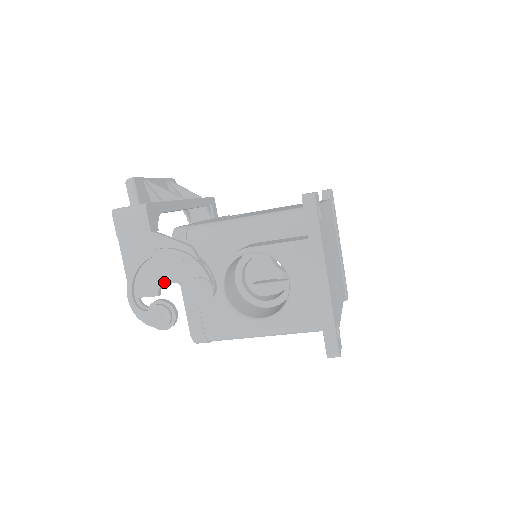
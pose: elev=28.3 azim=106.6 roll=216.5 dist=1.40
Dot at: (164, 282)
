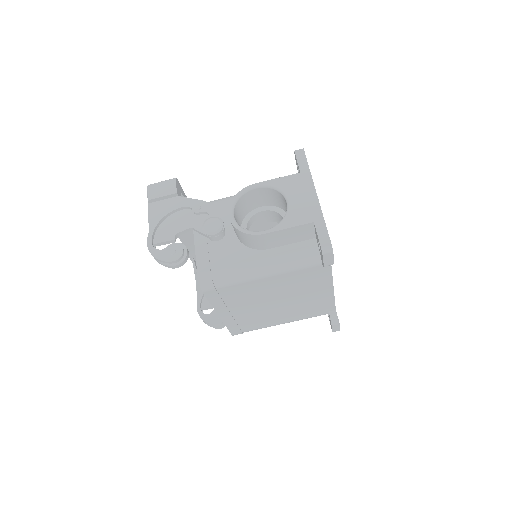
Dot at: (181, 229)
